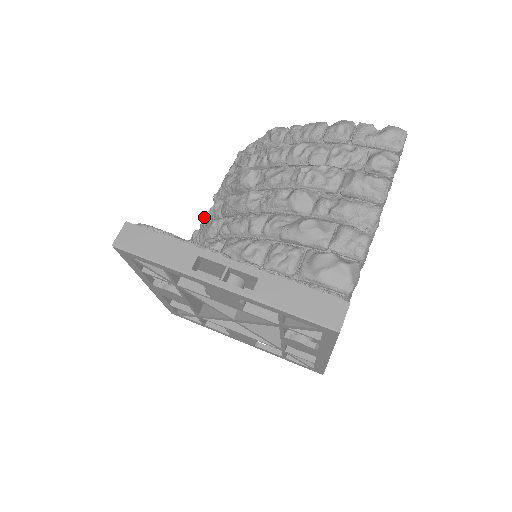
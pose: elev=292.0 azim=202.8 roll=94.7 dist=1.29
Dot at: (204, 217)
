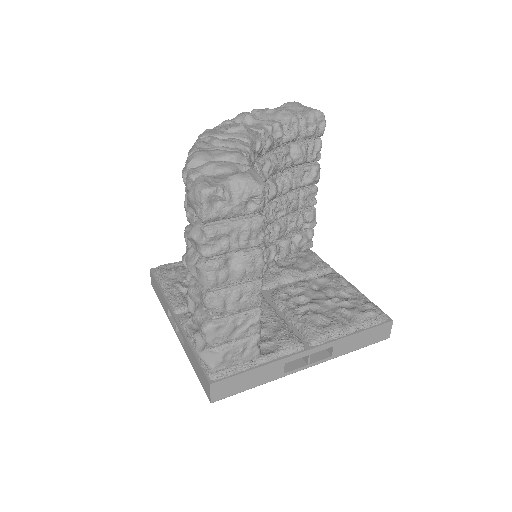
Dot at: occluded
